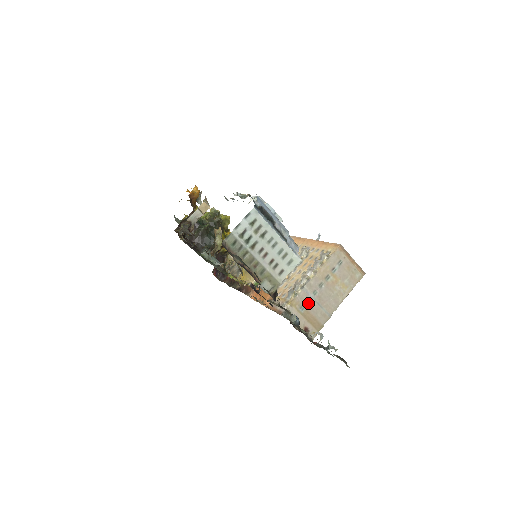
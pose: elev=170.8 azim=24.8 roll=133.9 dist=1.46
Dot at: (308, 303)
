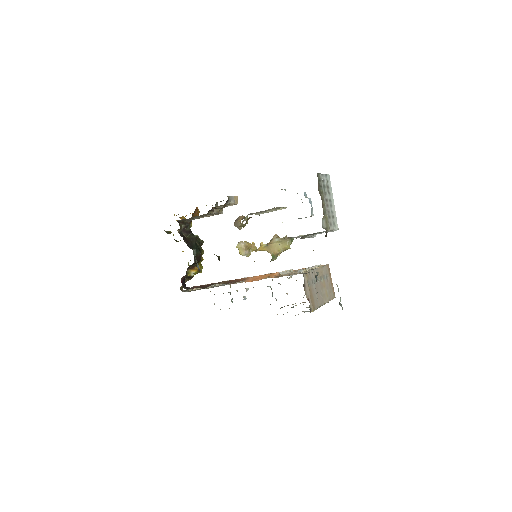
Dot at: (312, 283)
